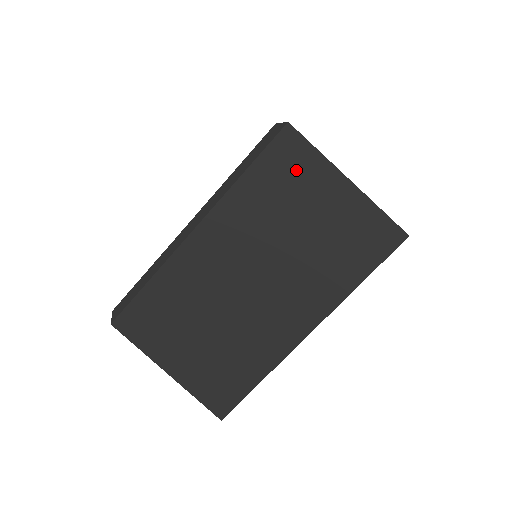
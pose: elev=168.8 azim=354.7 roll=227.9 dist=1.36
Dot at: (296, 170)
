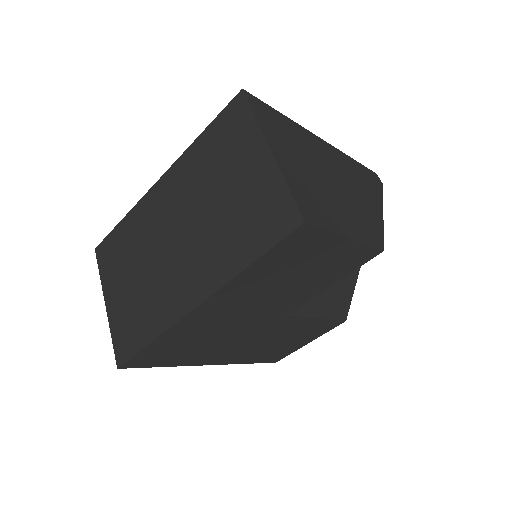
Dot at: (234, 135)
